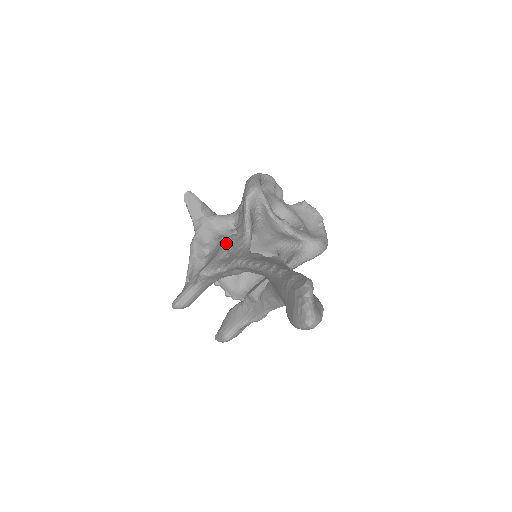
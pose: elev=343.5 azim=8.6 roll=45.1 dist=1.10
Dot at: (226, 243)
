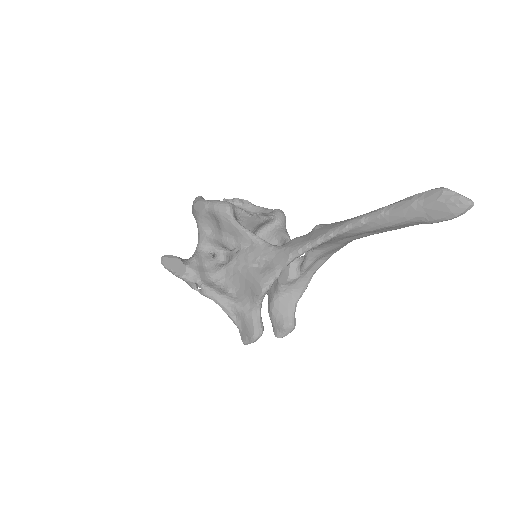
Dot at: (242, 262)
